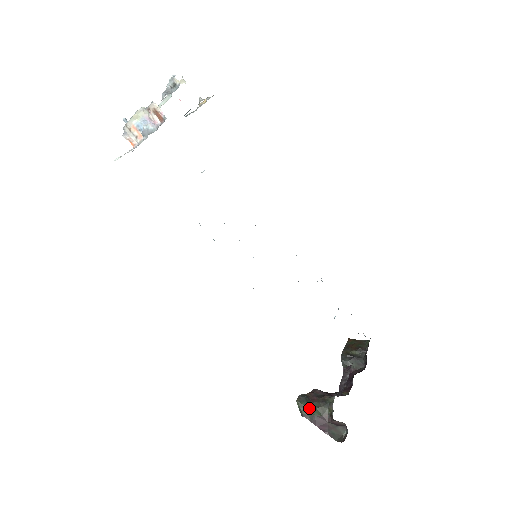
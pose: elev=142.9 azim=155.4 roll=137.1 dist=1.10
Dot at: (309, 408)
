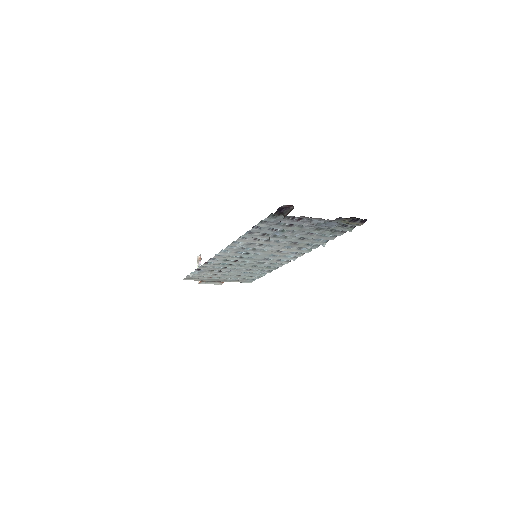
Dot at: occluded
